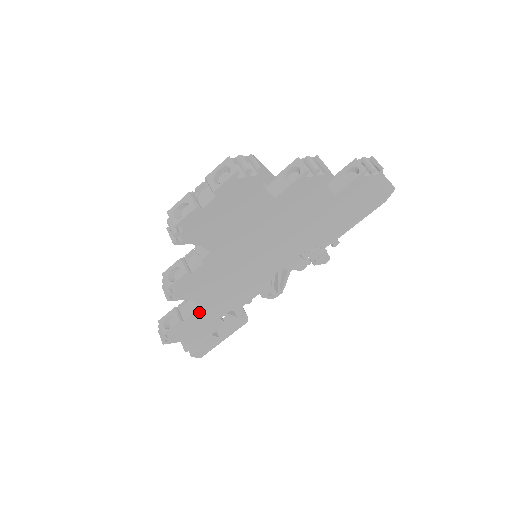
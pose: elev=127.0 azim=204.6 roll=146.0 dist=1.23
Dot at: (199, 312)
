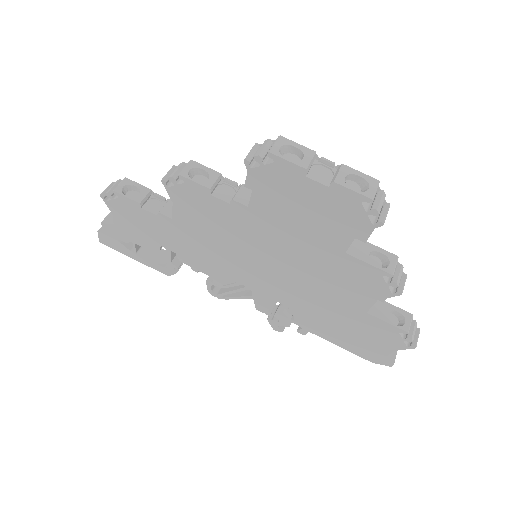
Dot at: (160, 220)
